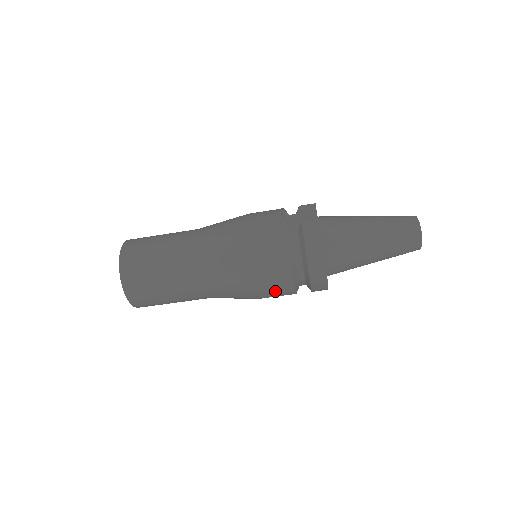
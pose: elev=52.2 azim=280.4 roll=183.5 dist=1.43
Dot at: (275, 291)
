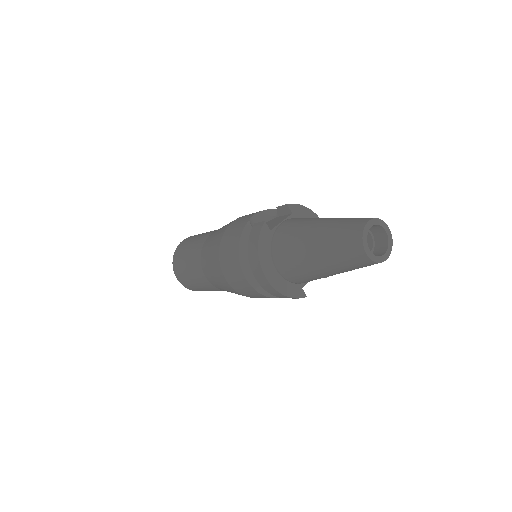
Dot at: (246, 291)
